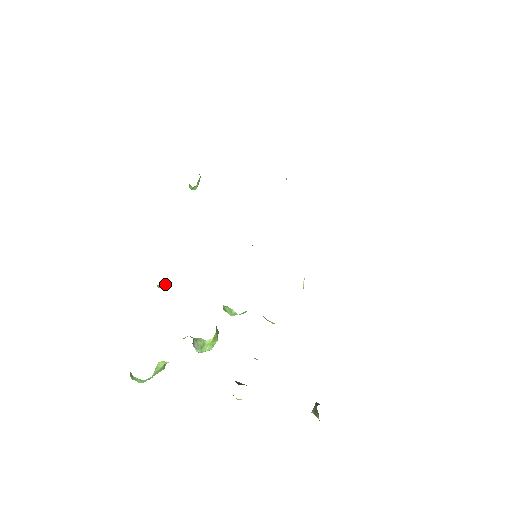
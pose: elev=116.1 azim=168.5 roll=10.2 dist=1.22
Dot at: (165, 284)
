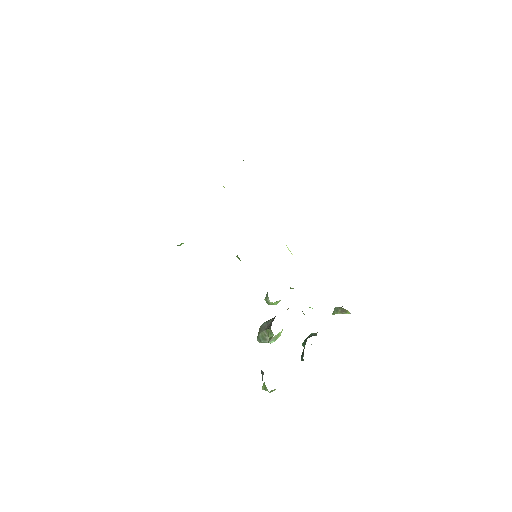
Dot at: occluded
